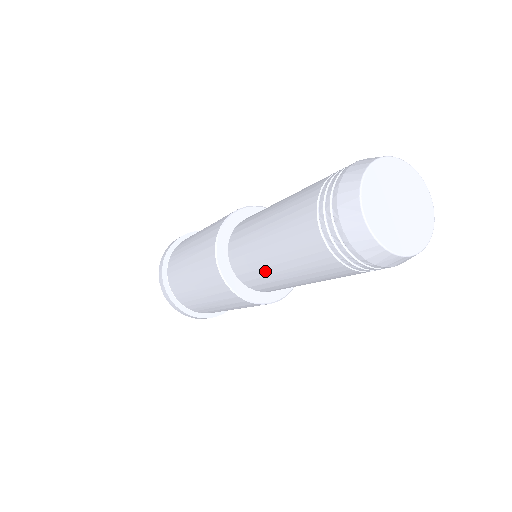
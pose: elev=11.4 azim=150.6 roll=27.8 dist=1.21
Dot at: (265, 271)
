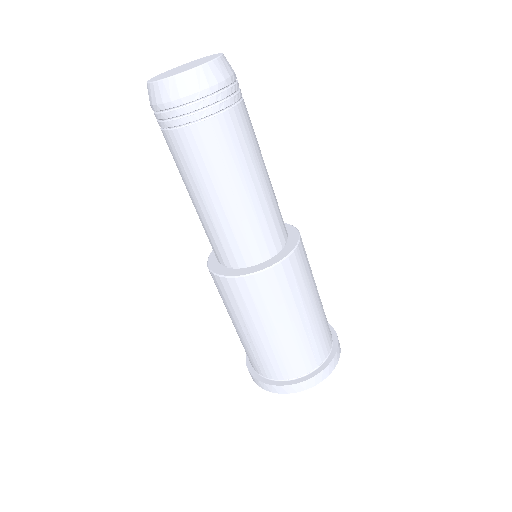
Dot at: occluded
